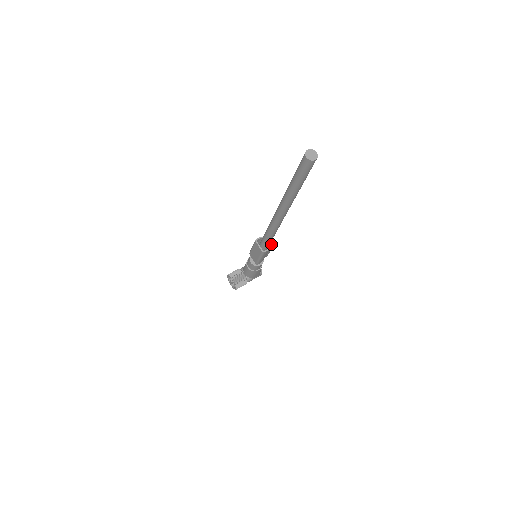
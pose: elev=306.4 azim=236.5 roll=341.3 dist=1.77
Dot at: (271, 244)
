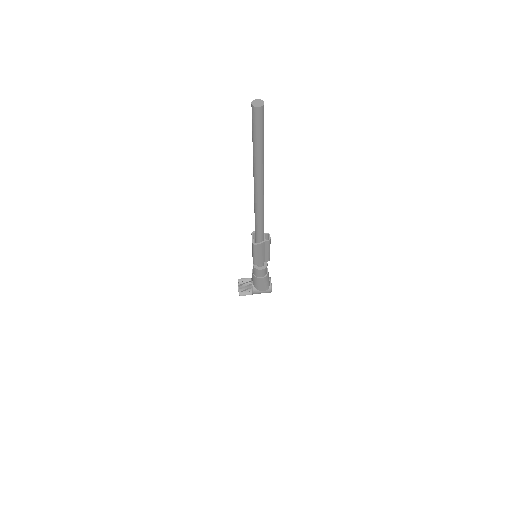
Dot at: (265, 240)
